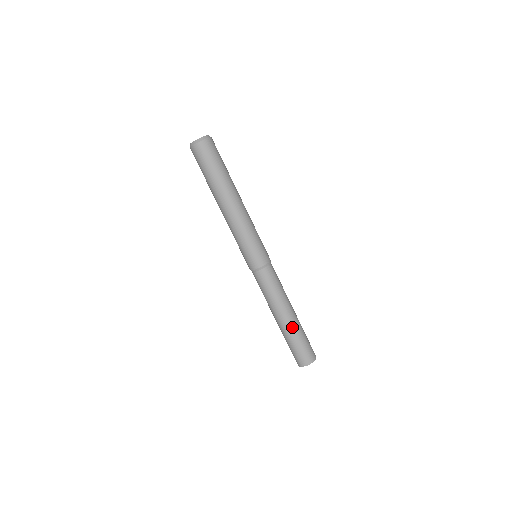
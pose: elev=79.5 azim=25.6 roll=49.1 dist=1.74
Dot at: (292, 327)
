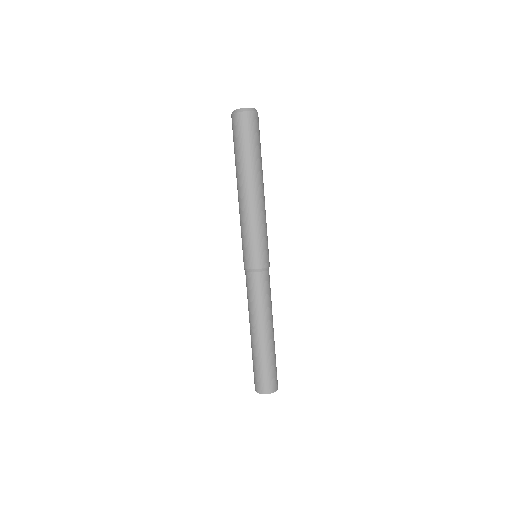
Dot at: (271, 345)
